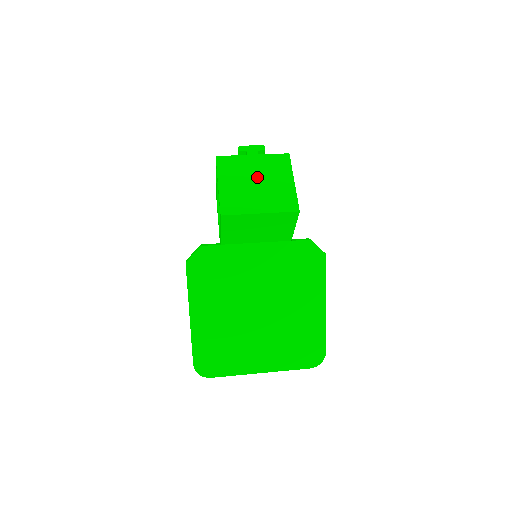
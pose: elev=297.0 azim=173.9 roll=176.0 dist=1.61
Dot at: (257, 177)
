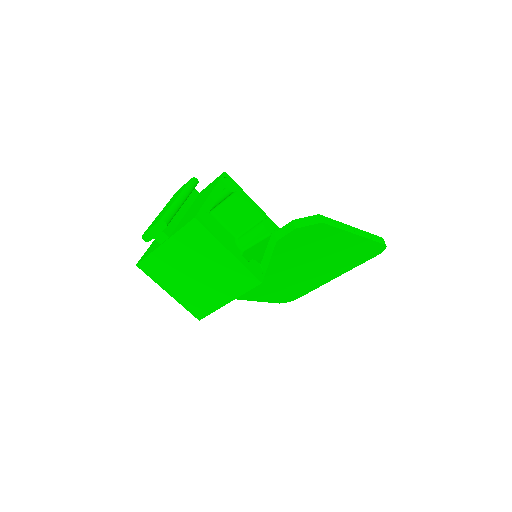
Dot at: (191, 267)
